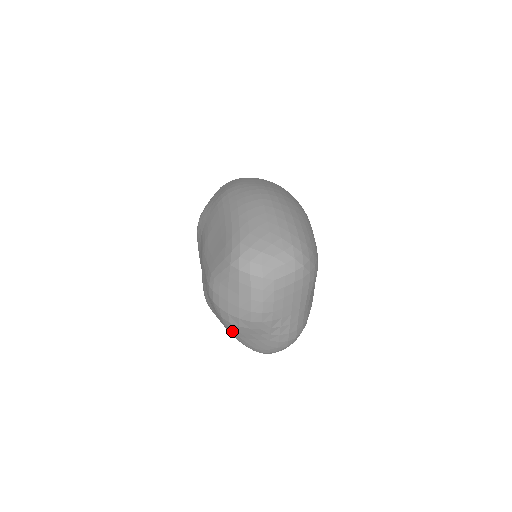
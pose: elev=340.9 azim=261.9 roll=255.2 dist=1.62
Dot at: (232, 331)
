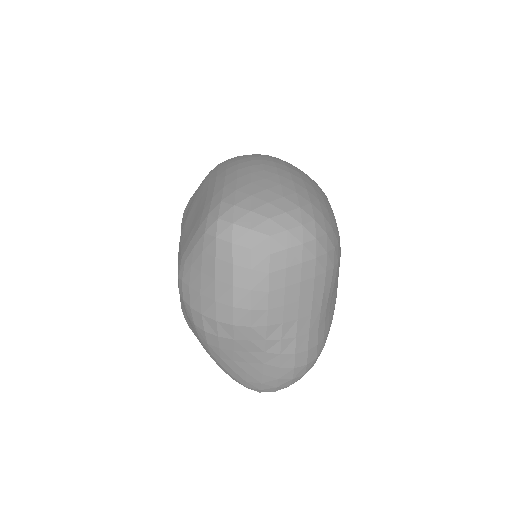
Dot at: (210, 348)
